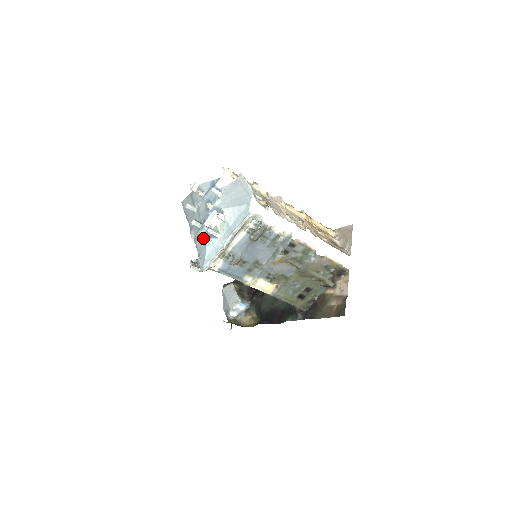
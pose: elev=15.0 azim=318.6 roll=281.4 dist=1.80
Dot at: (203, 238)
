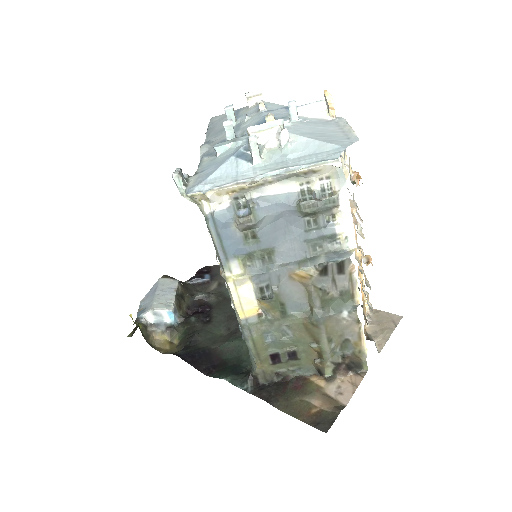
Dot at: (223, 154)
